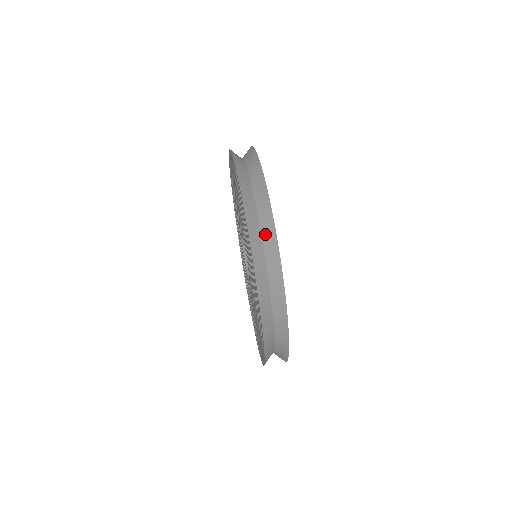
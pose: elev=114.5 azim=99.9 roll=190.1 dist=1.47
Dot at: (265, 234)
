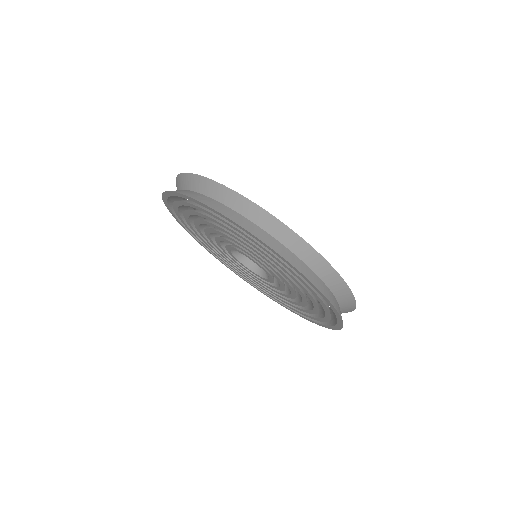
Dot at: (208, 192)
